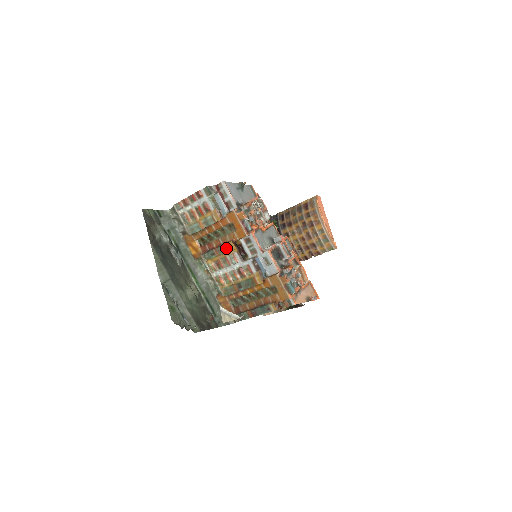
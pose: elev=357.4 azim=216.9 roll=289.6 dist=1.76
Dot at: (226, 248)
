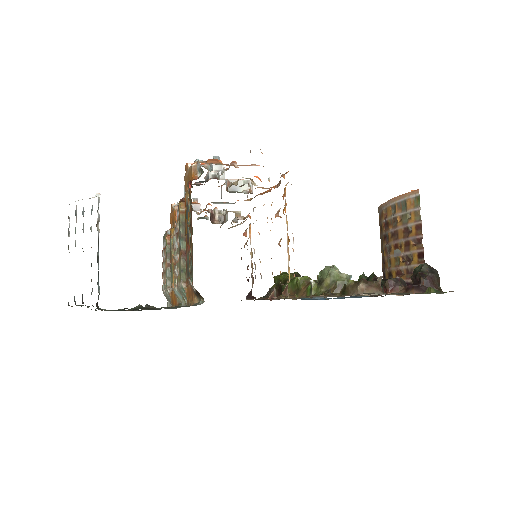
Dot at: (171, 243)
